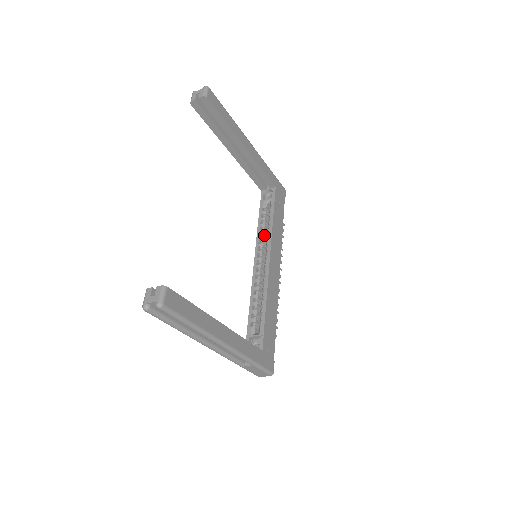
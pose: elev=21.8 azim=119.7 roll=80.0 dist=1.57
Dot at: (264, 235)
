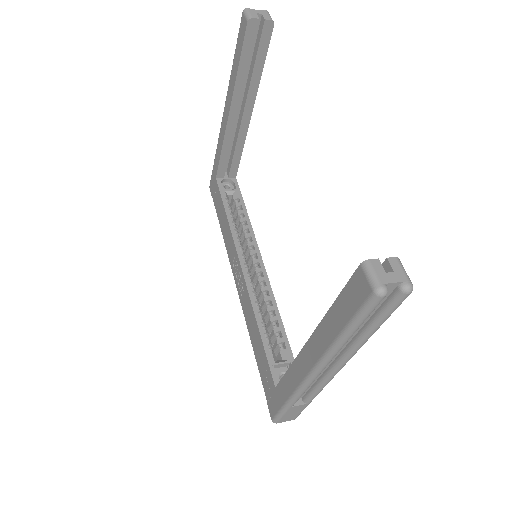
Dot at: occluded
